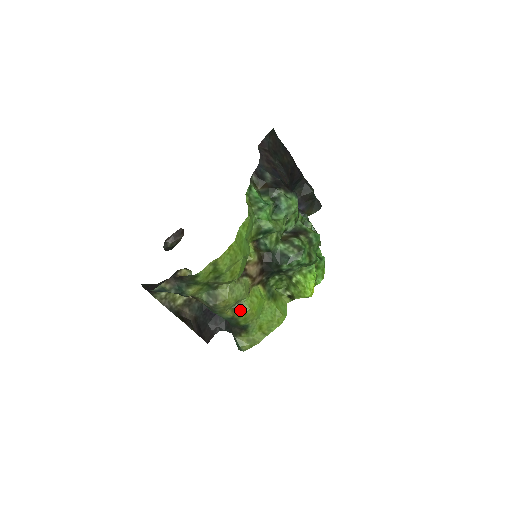
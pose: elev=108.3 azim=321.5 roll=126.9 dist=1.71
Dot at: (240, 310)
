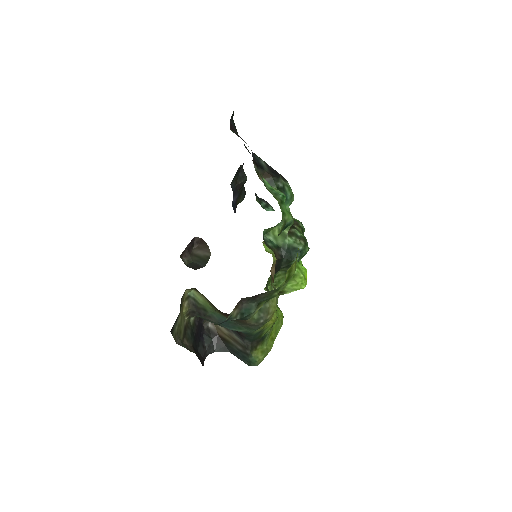
Dot at: occluded
